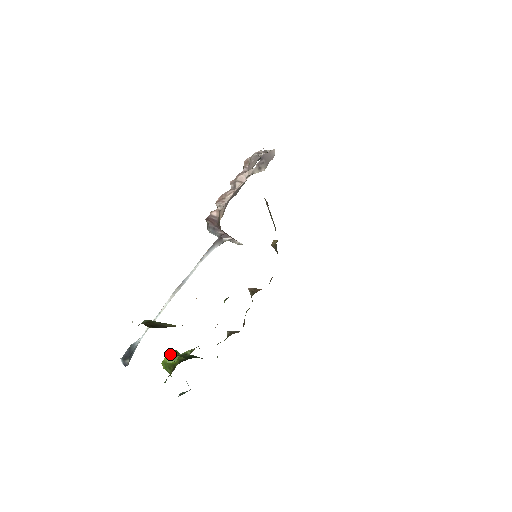
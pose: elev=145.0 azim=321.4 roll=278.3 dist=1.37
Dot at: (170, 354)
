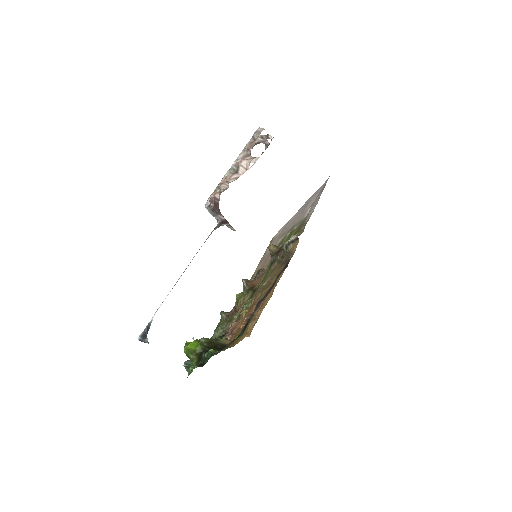
Dot at: (193, 343)
